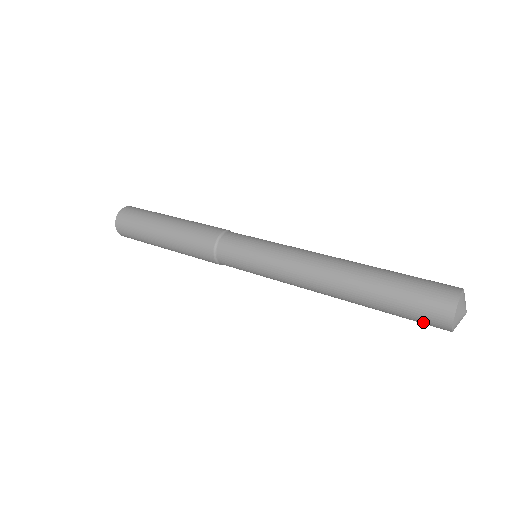
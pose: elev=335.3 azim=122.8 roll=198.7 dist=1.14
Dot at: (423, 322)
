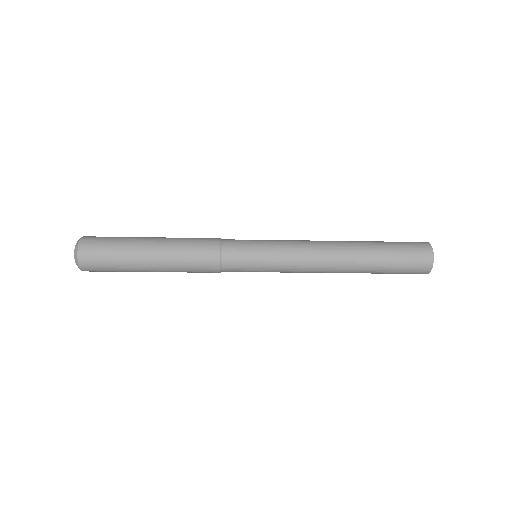
Dot at: occluded
